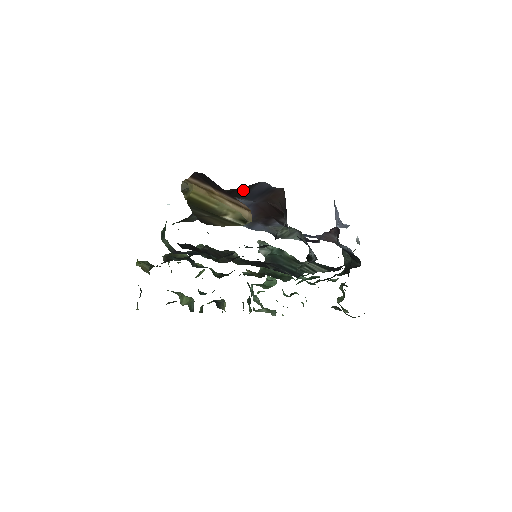
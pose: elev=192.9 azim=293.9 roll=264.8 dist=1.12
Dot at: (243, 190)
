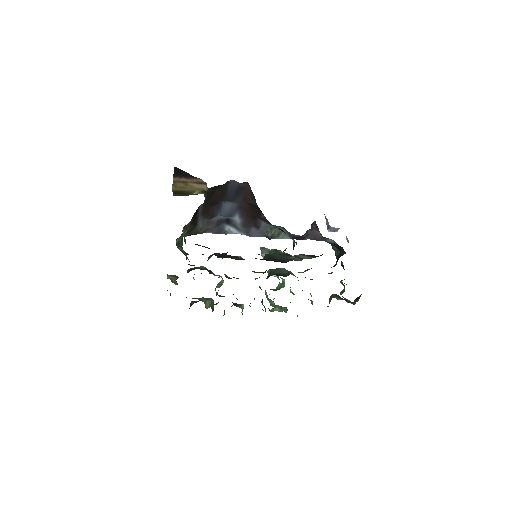
Dot at: (222, 191)
